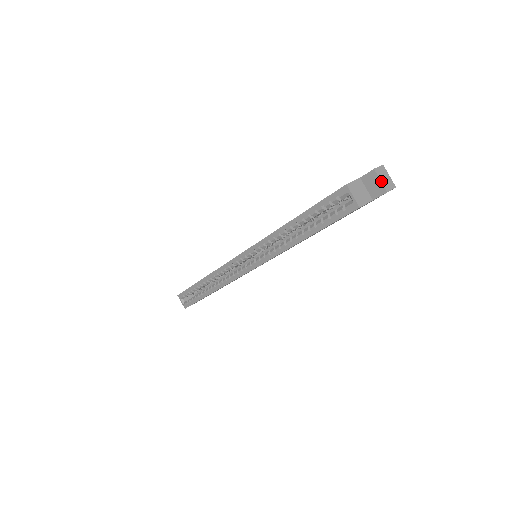
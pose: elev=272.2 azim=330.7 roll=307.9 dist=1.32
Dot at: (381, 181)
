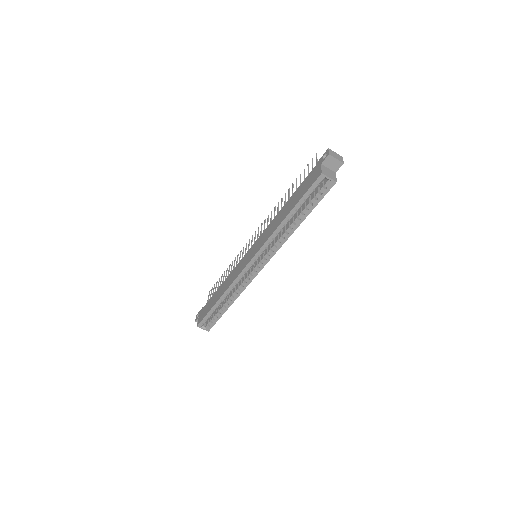
Dot at: (337, 159)
